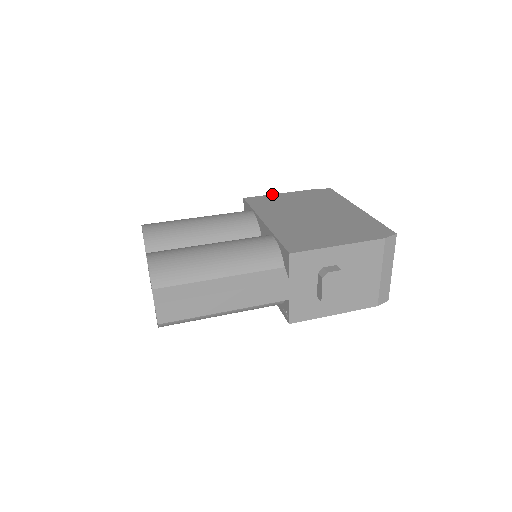
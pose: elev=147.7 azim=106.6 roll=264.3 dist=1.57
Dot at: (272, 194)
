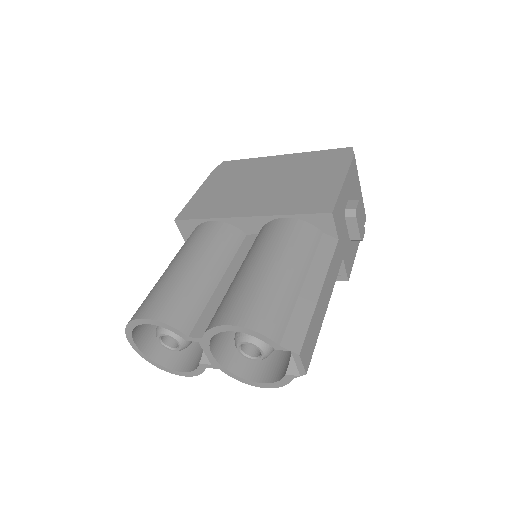
Dot at: (190, 199)
